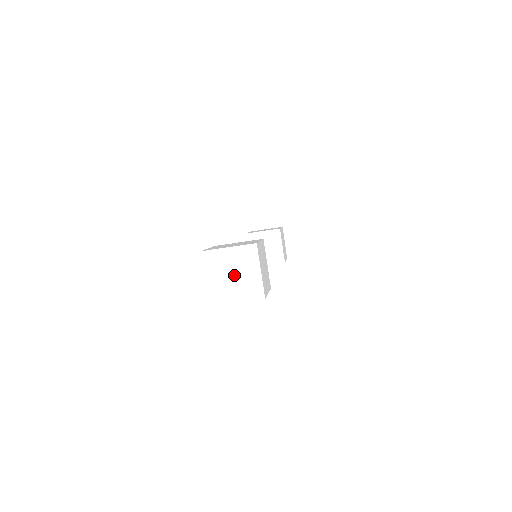
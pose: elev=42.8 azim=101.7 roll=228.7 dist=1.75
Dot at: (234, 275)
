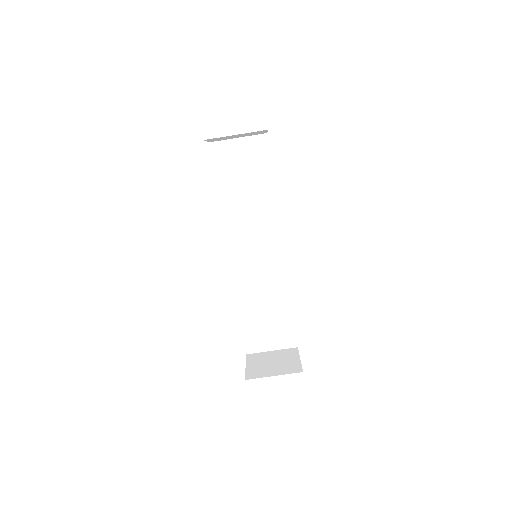
Dot at: occluded
